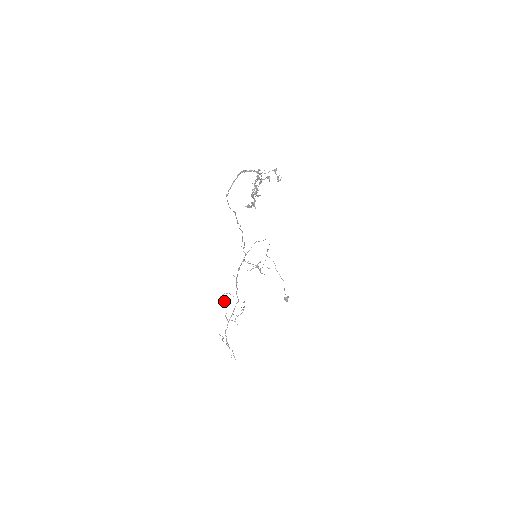
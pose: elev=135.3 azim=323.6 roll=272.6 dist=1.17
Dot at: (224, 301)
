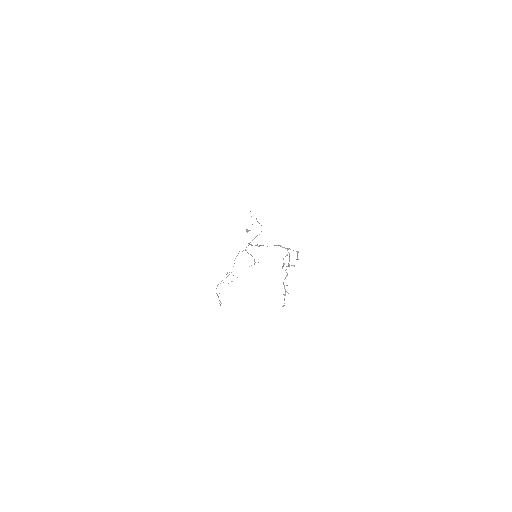
Dot at: occluded
